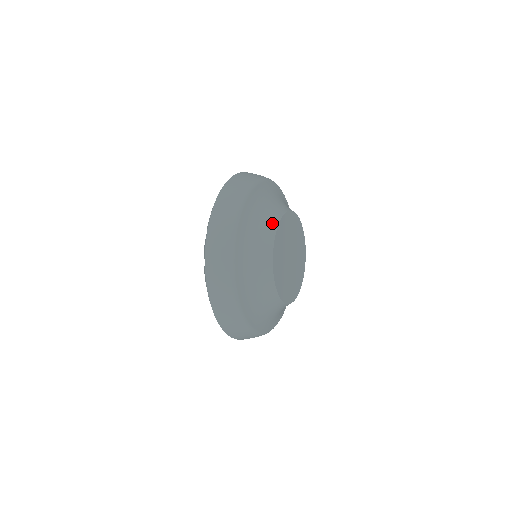
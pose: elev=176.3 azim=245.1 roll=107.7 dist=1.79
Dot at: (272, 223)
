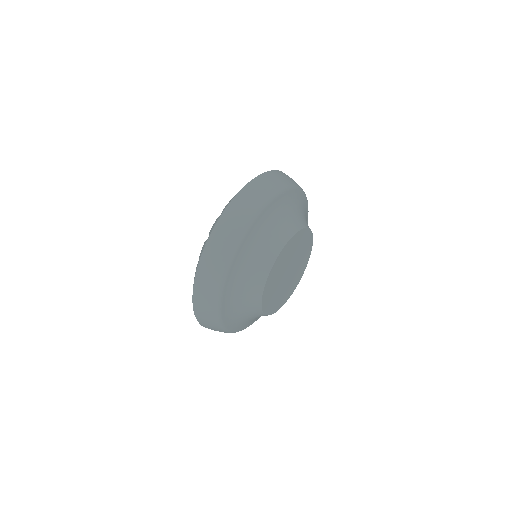
Dot at: (269, 259)
